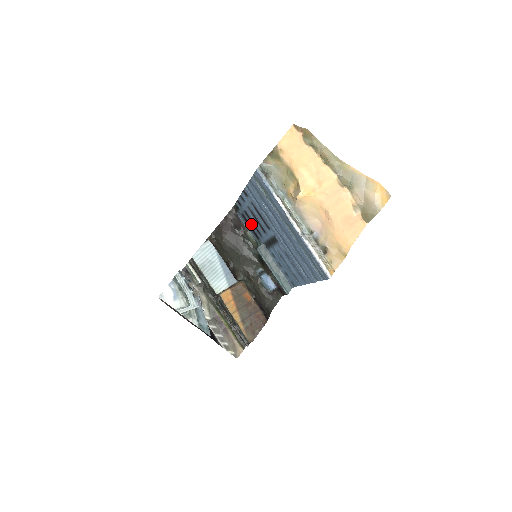
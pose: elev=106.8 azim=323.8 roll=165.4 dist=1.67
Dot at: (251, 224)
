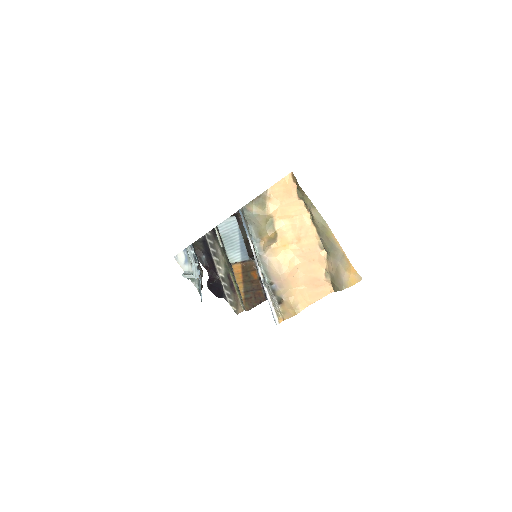
Dot at: occluded
